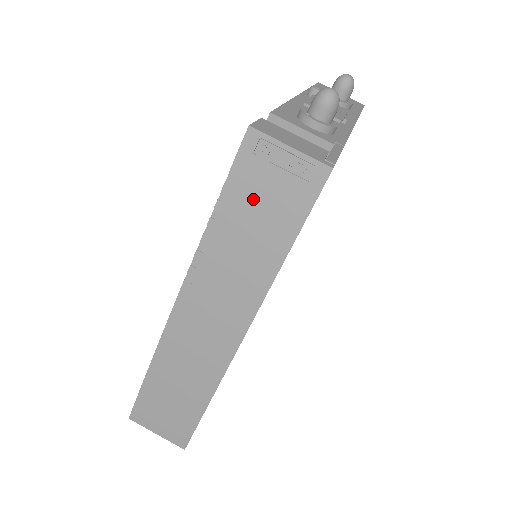
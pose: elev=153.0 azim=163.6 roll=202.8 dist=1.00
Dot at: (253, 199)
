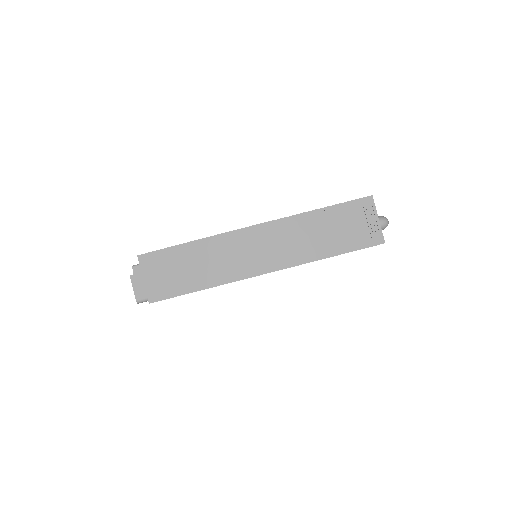
Dot at: (344, 221)
